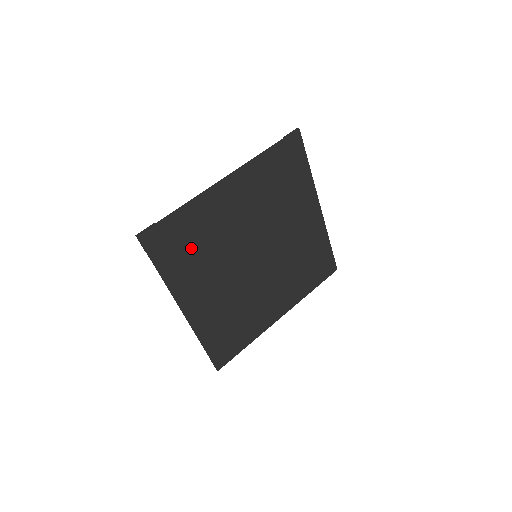
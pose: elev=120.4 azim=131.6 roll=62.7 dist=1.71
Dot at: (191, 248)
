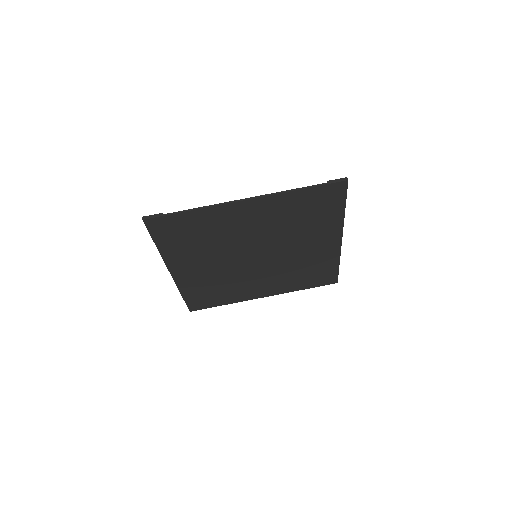
Dot at: (192, 238)
